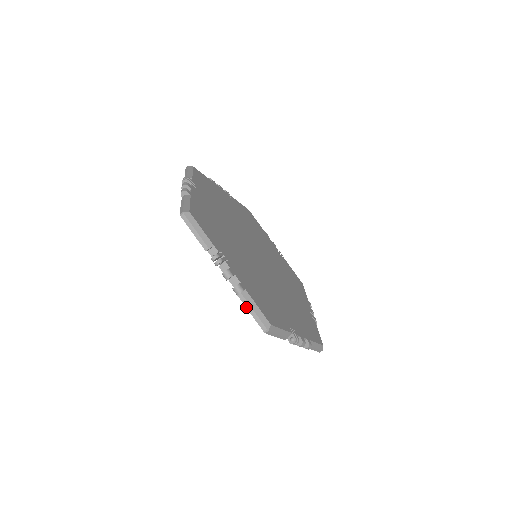
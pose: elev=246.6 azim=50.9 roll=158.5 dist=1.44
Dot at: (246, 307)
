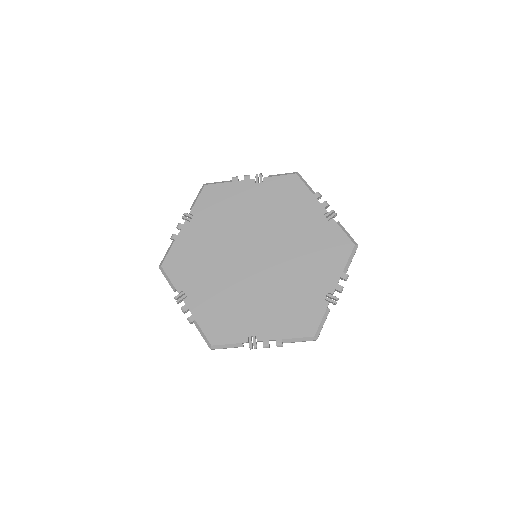
Dot at: occluded
